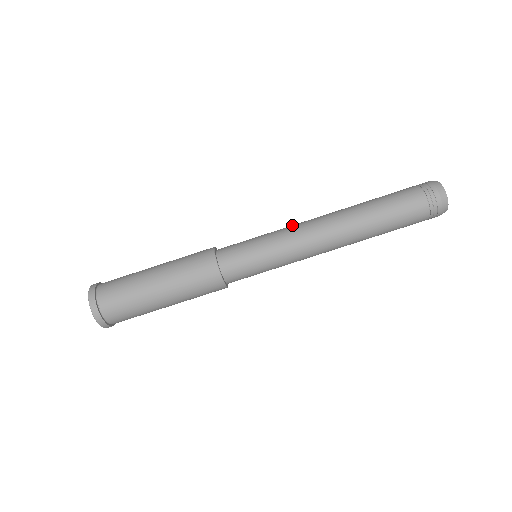
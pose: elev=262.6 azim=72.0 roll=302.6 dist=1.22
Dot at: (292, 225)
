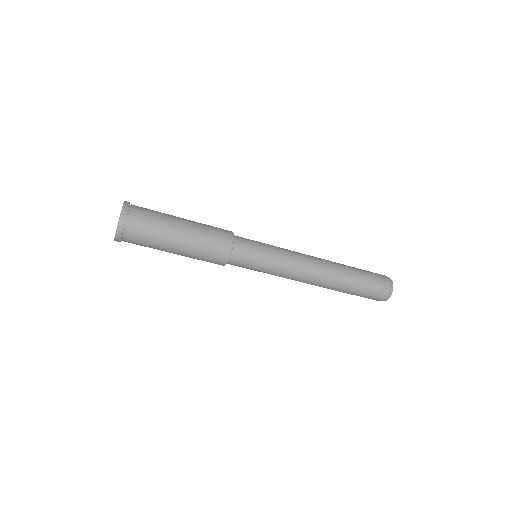
Dot at: (294, 260)
